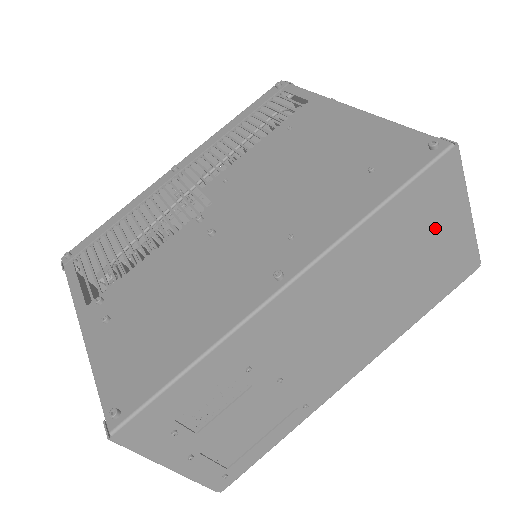
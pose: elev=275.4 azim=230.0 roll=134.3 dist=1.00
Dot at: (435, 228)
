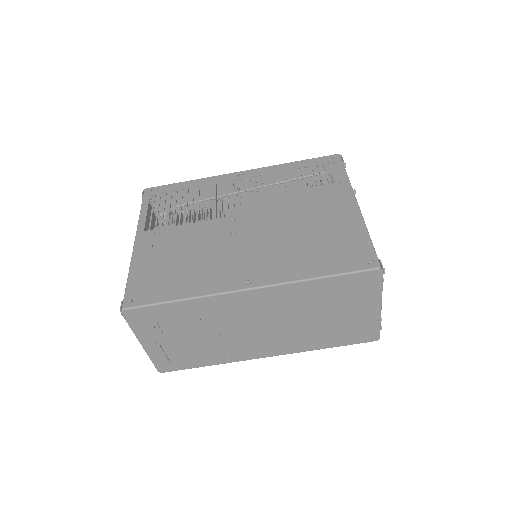
Dot at: (352, 305)
